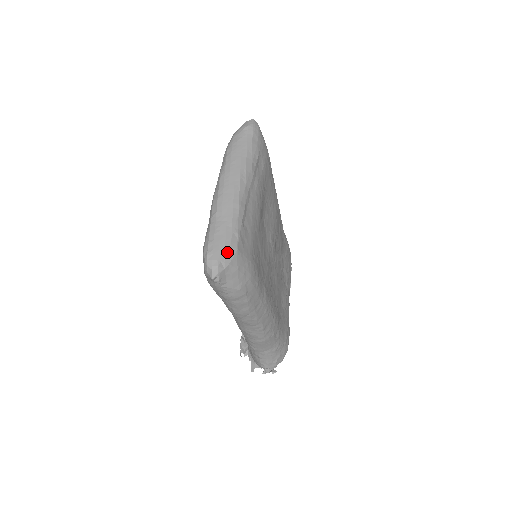
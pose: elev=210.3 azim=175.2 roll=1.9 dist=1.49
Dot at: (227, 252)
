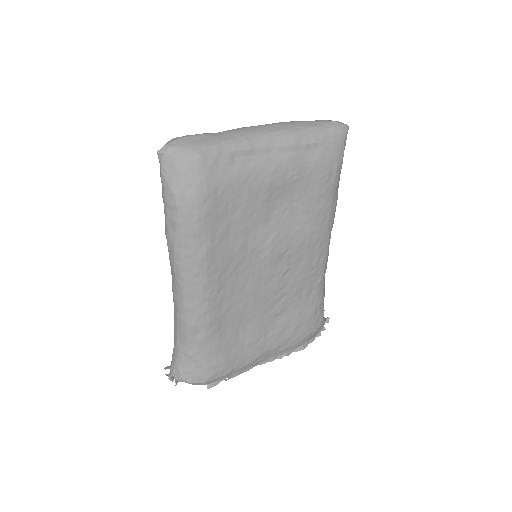
Dot at: (191, 148)
